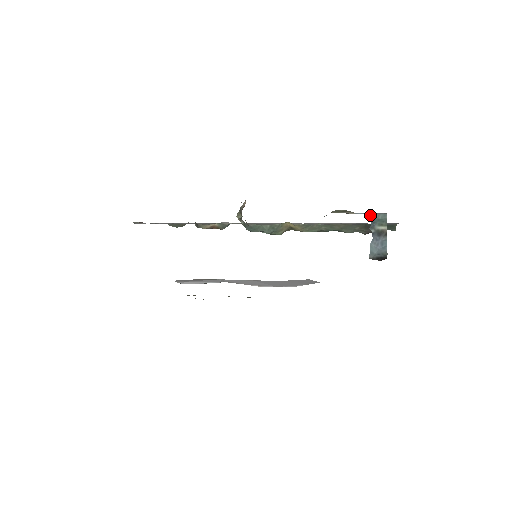
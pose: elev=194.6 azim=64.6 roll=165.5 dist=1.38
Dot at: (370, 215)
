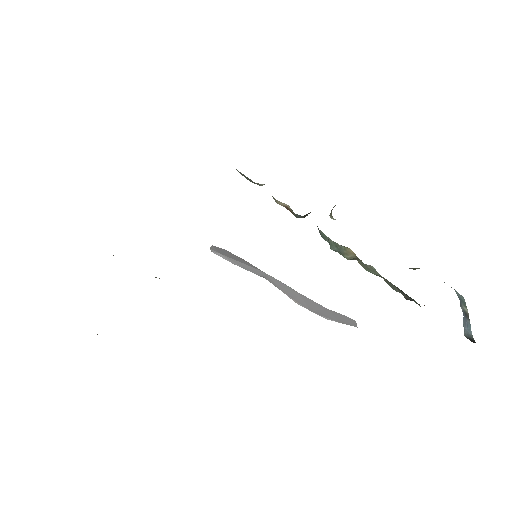
Dot at: (457, 292)
